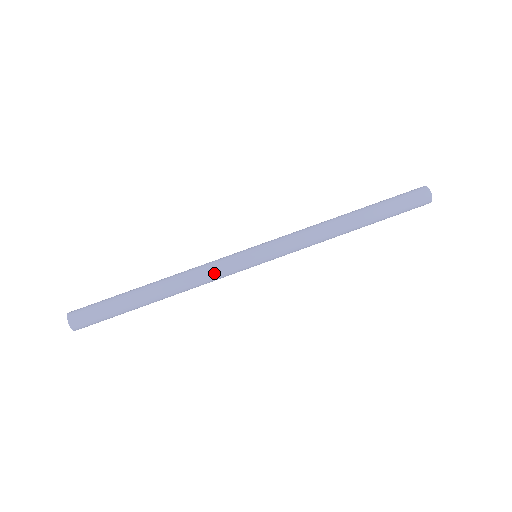
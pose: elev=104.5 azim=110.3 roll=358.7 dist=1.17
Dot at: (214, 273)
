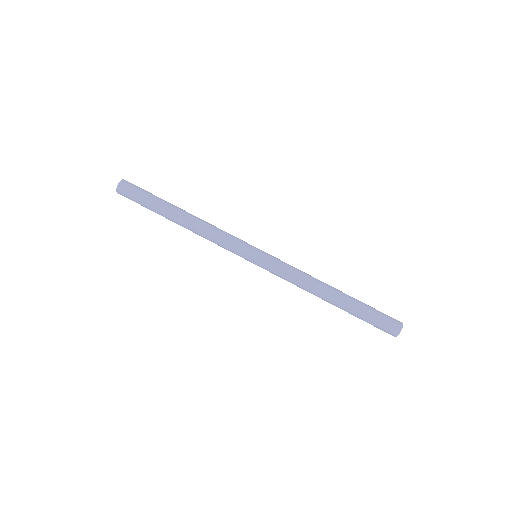
Dot at: (220, 243)
